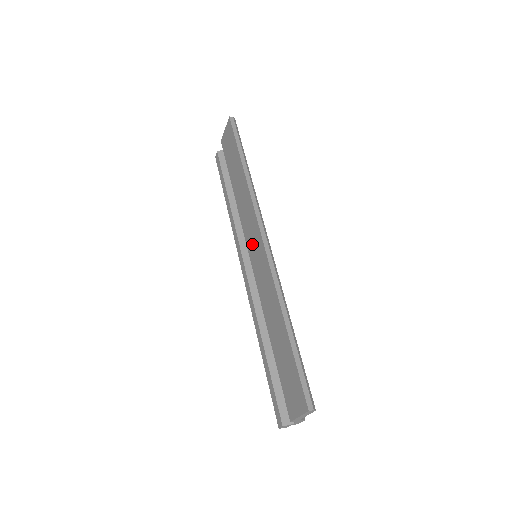
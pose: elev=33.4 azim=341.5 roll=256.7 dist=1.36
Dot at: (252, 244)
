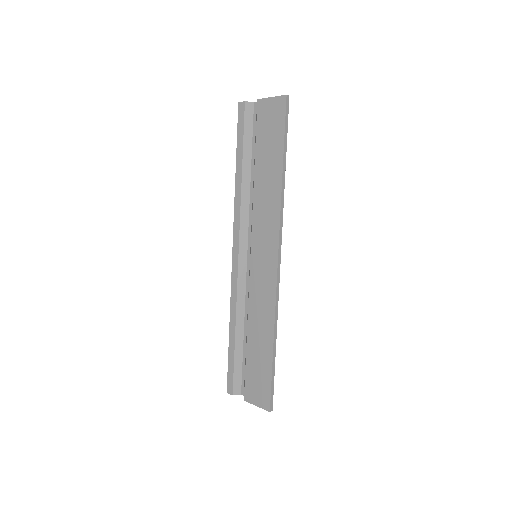
Dot at: (260, 251)
